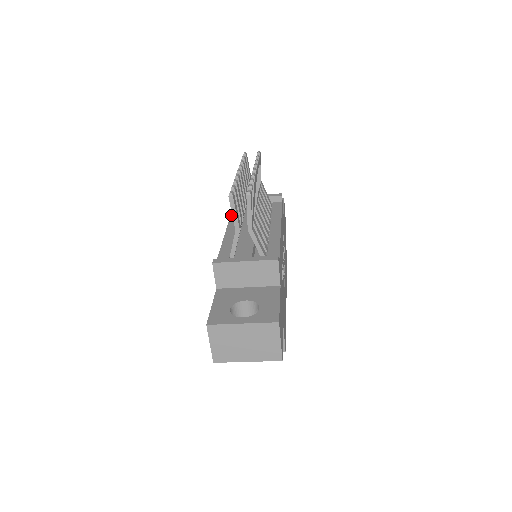
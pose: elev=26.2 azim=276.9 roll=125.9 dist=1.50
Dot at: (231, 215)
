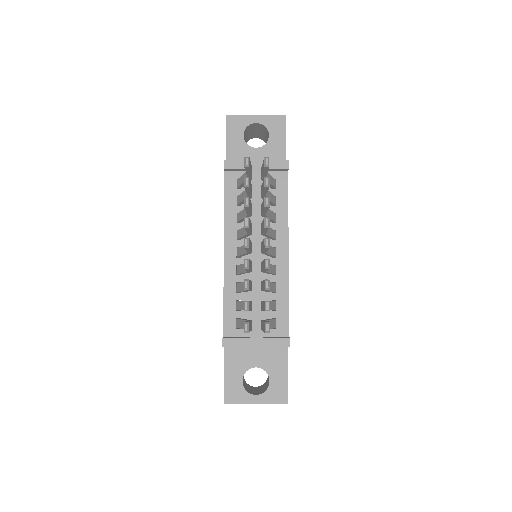
Dot at: (225, 205)
